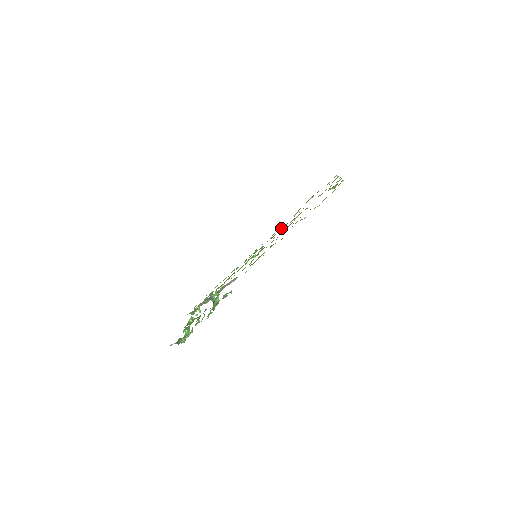
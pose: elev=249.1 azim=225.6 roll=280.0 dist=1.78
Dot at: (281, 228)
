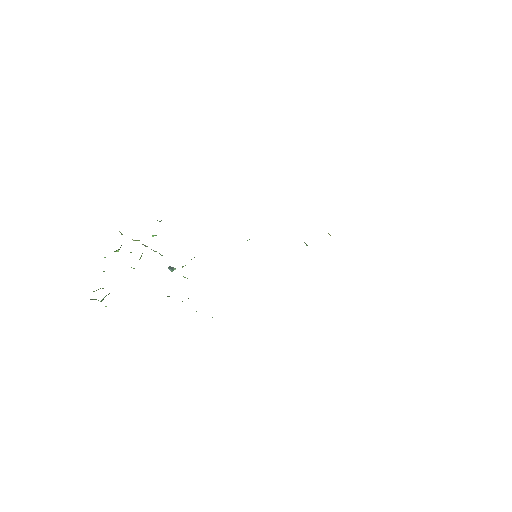
Dot at: occluded
